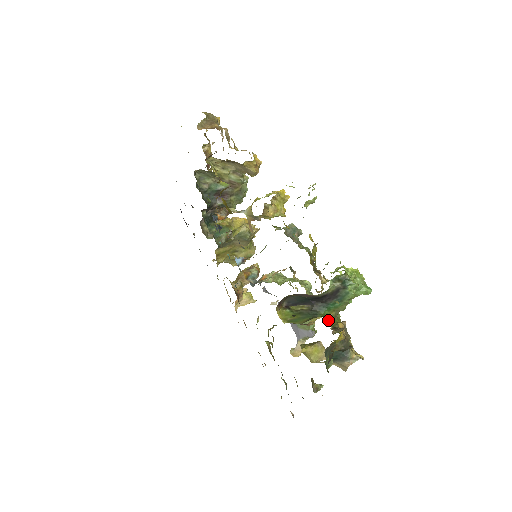
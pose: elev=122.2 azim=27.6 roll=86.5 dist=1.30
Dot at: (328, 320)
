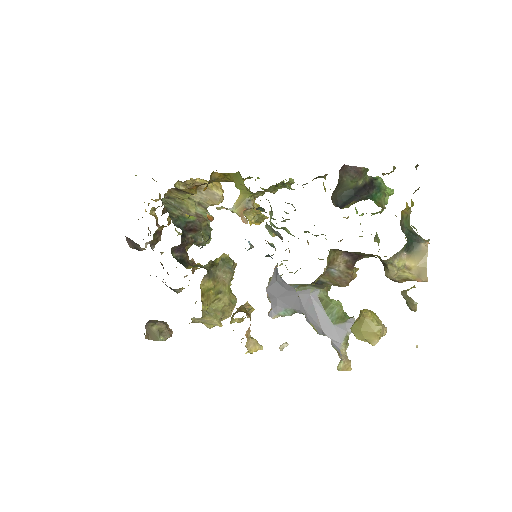
Dot at: occluded
